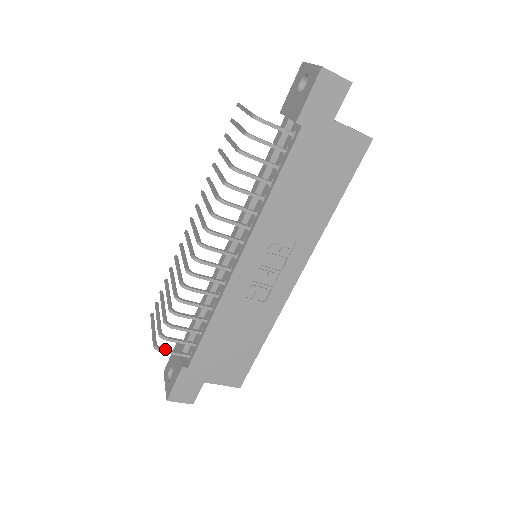
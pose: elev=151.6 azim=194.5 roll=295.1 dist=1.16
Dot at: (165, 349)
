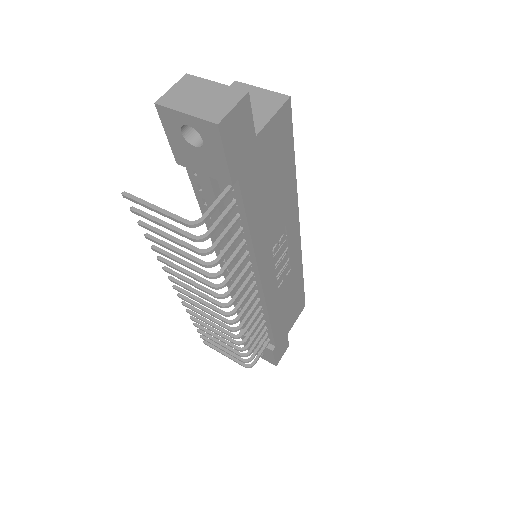
Dot at: (254, 360)
